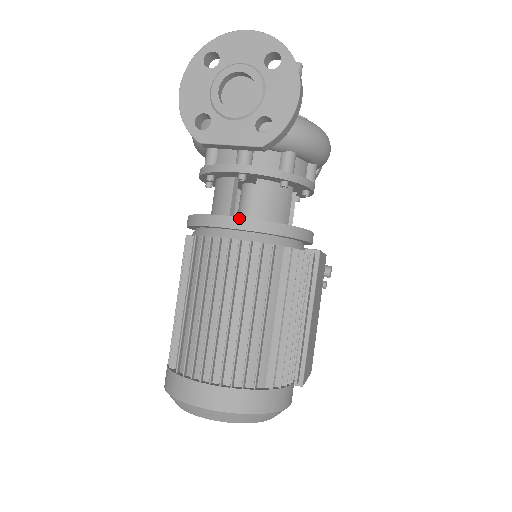
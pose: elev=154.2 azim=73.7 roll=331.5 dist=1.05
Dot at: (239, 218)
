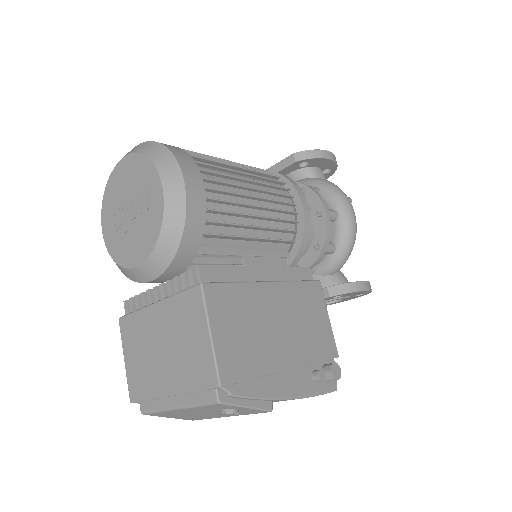
Dot at: occluded
